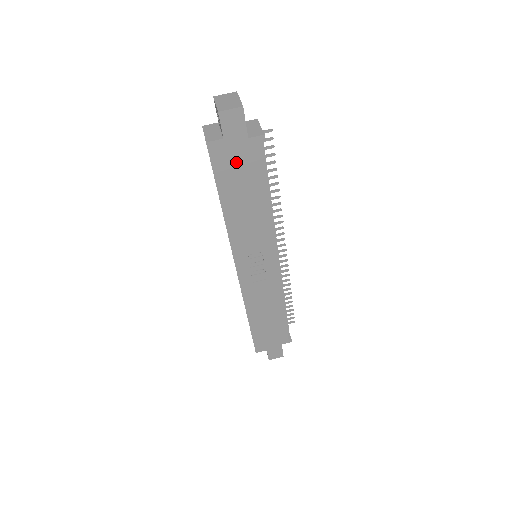
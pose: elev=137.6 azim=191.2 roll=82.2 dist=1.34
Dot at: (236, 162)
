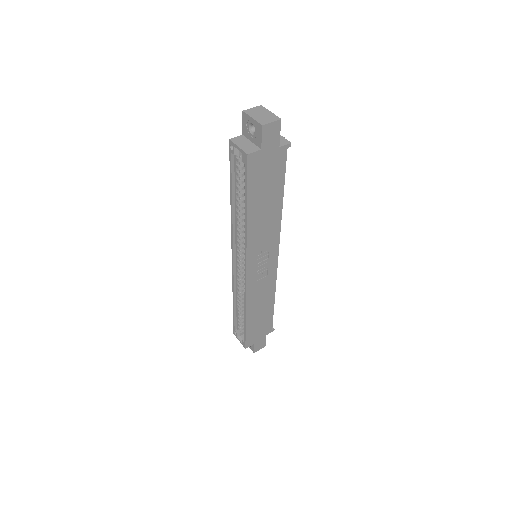
Dot at: (266, 170)
